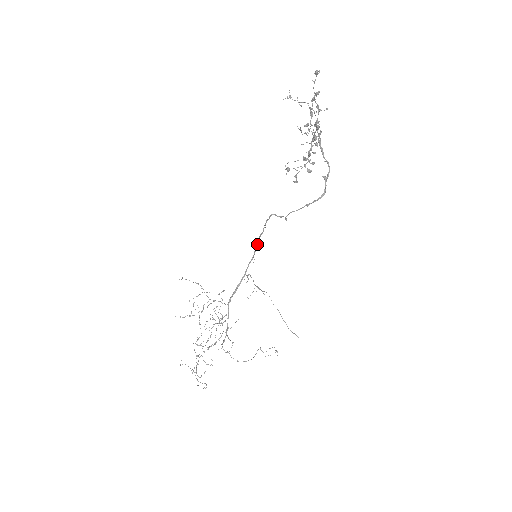
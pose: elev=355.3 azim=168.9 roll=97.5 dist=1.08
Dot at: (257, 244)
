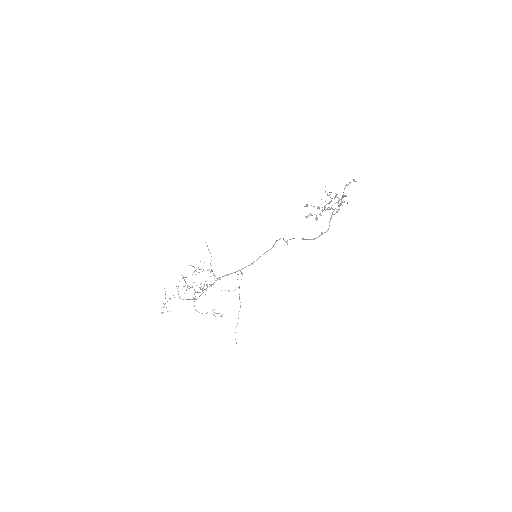
Dot at: occluded
